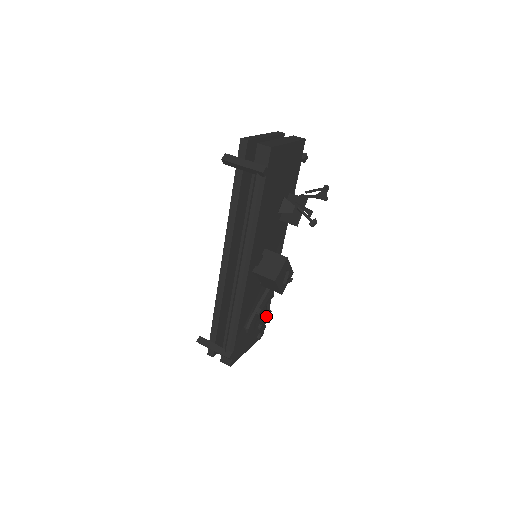
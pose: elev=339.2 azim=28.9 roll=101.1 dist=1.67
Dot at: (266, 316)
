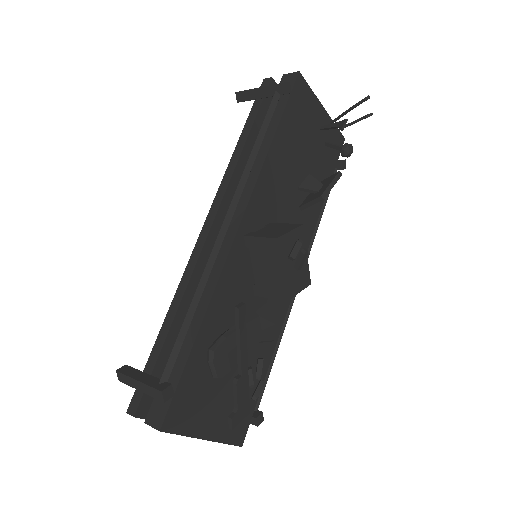
Dot at: (254, 391)
